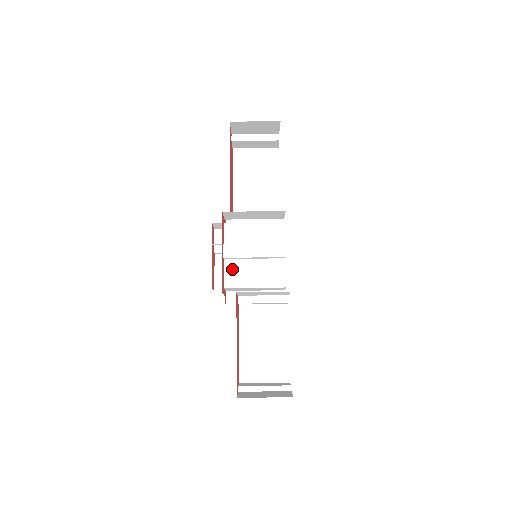
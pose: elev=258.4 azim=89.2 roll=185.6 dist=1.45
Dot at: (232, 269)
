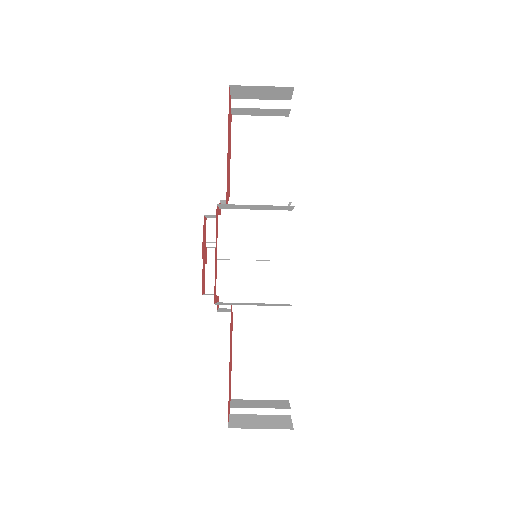
Dot at: (227, 272)
